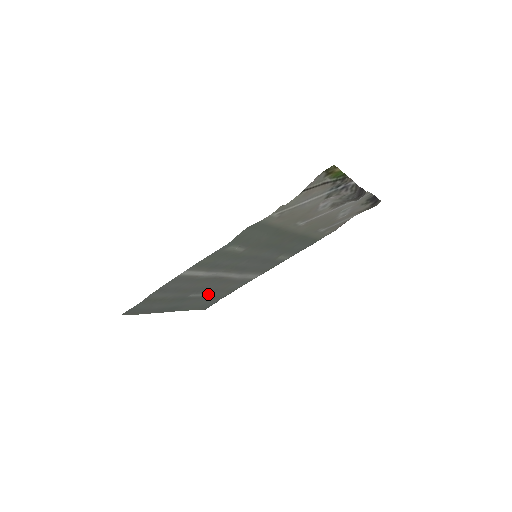
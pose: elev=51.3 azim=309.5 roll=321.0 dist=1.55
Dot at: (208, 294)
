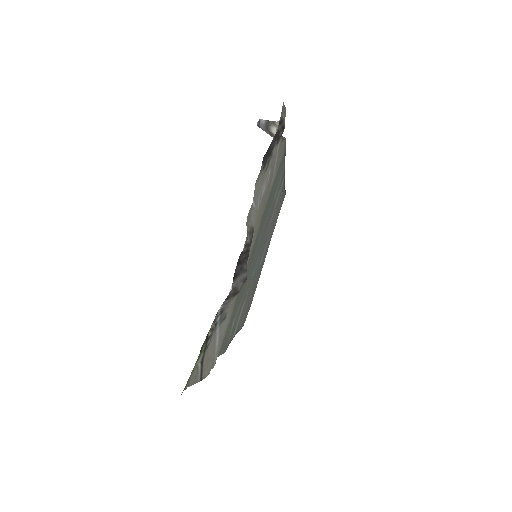
Dot at: (270, 232)
